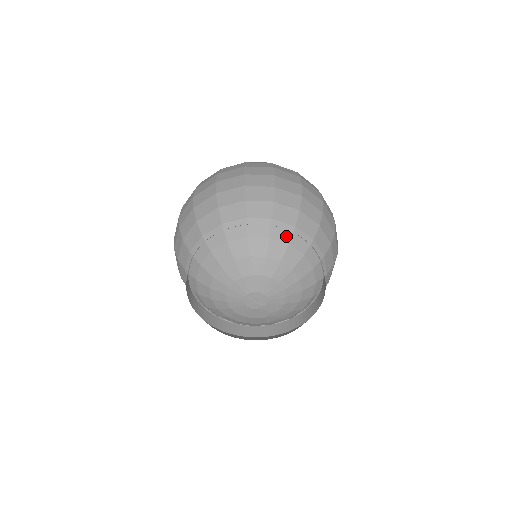
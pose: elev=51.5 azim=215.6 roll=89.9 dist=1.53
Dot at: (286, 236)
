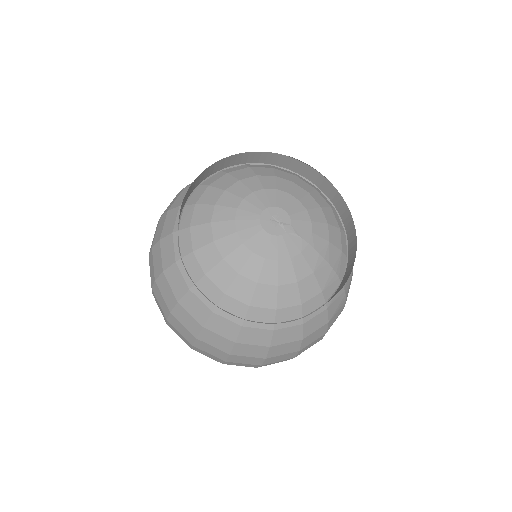
Dot at: (266, 166)
